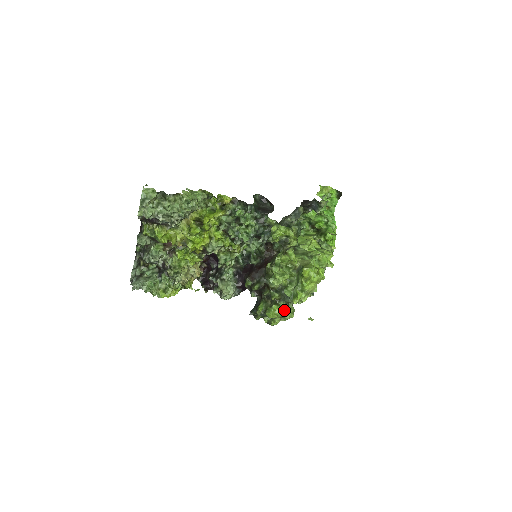
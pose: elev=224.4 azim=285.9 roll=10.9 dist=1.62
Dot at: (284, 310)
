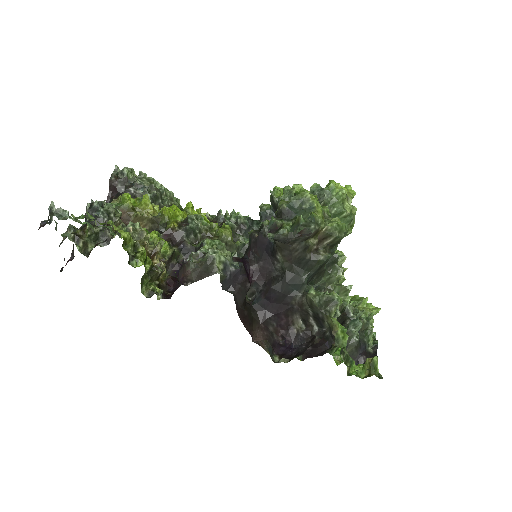
Dot at: (323, 209)
